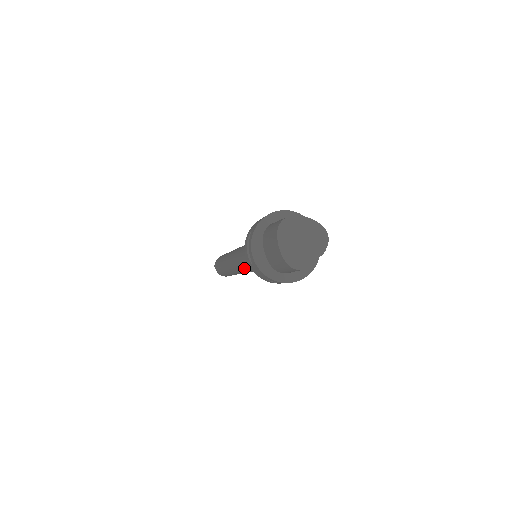
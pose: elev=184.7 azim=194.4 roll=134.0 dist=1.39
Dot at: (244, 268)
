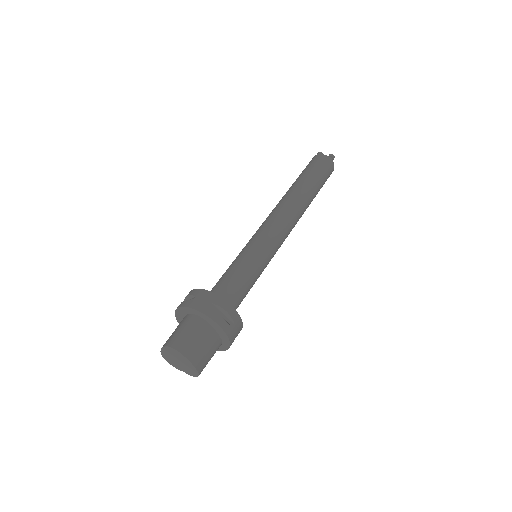
Dot at: occluded
